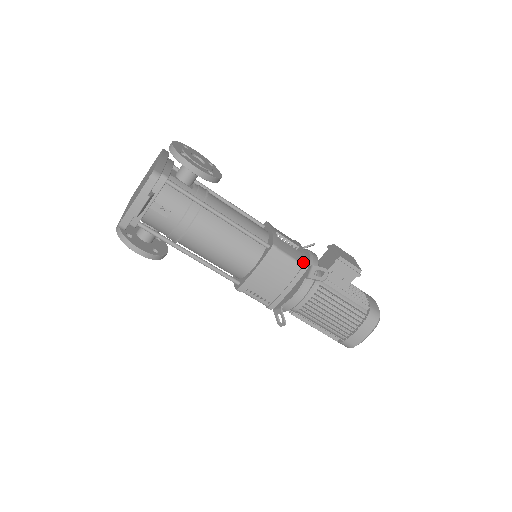
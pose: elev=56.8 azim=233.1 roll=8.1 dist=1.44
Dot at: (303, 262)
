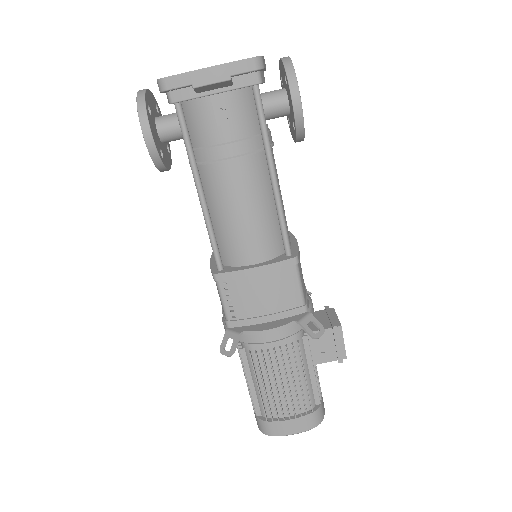
Dot at: (307, 301)
